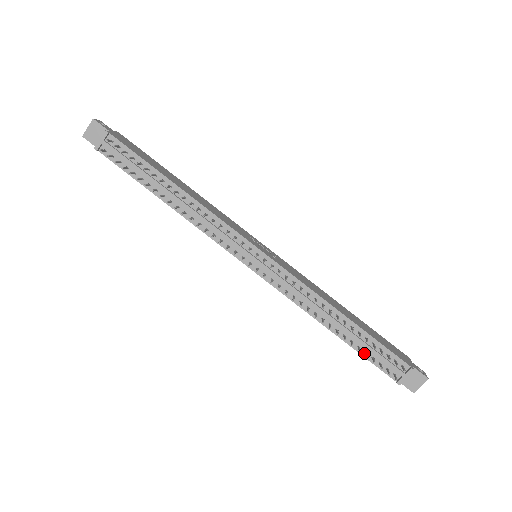
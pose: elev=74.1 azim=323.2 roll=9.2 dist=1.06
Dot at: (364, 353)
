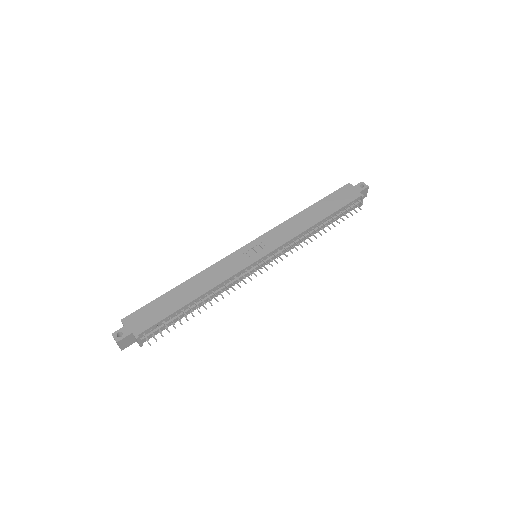
Dot at: (338, 218)
